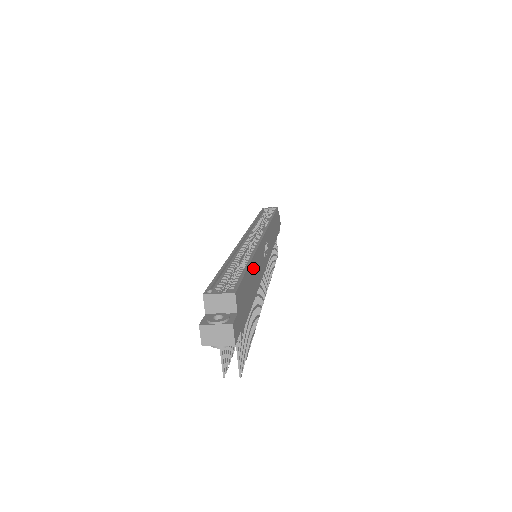
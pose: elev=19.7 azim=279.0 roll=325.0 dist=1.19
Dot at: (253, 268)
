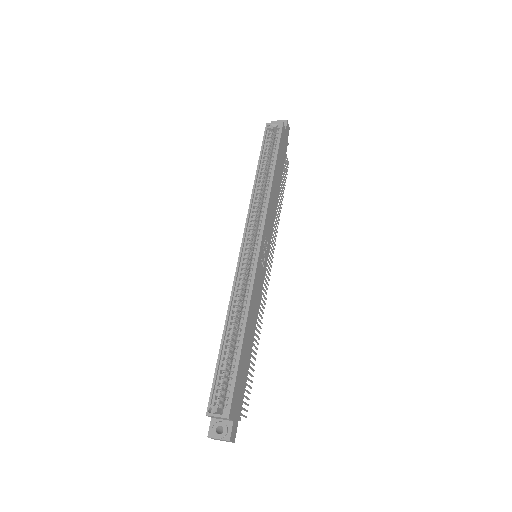
Dot at: (247, 332)
